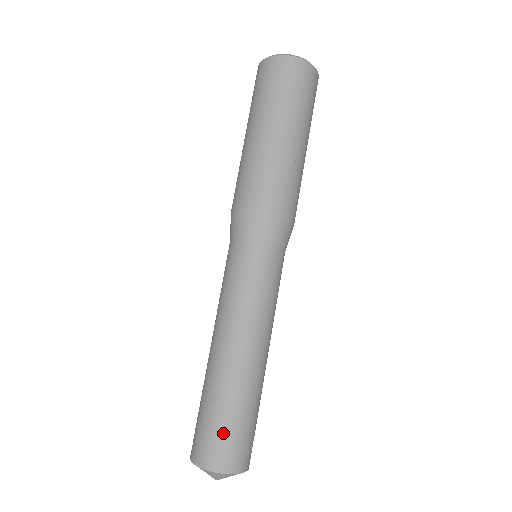
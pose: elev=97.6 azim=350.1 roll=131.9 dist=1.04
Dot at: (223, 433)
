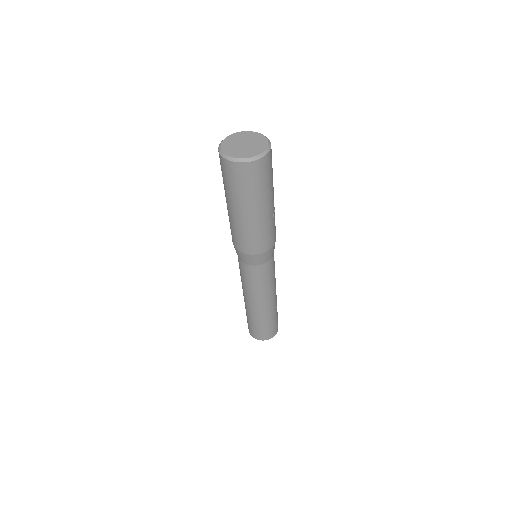
Dot at: (271, 328)
